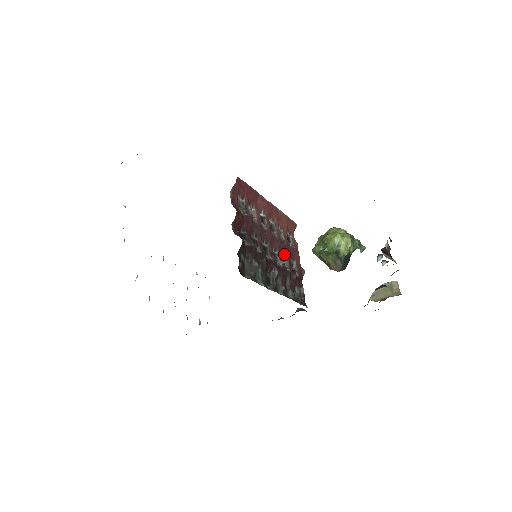
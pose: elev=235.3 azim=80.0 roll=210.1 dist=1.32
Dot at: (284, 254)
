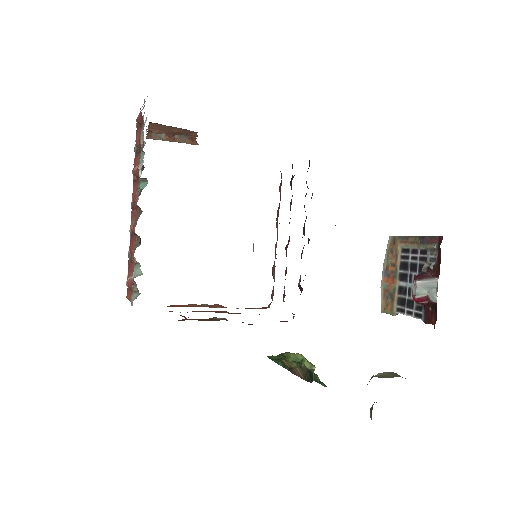
Dot at: occluded
